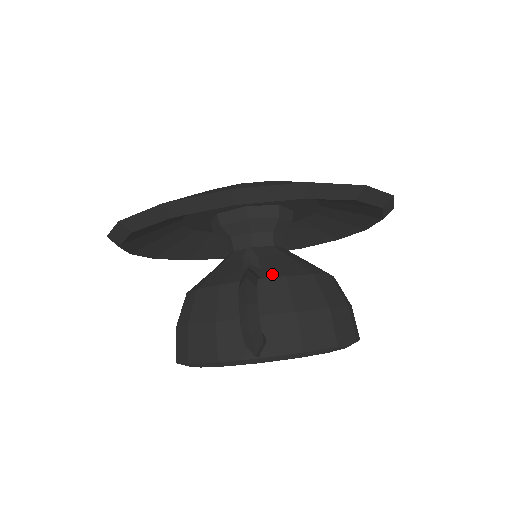
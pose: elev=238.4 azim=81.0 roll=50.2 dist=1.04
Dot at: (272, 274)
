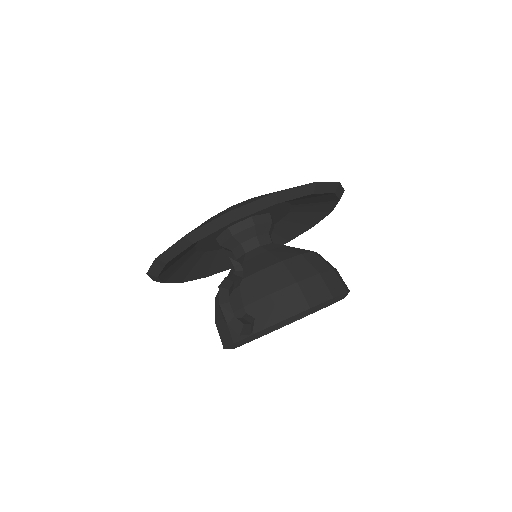
Dot at: (252, 272)
